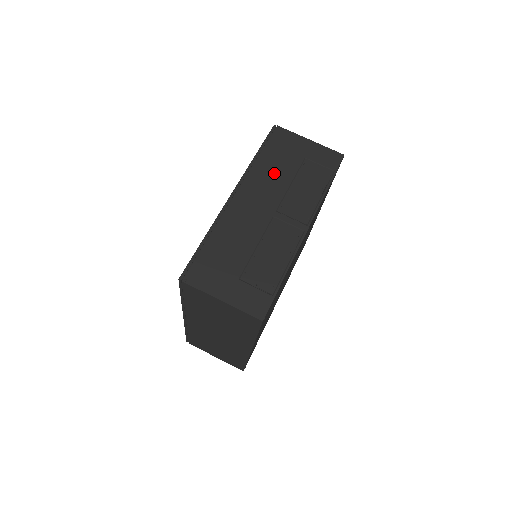
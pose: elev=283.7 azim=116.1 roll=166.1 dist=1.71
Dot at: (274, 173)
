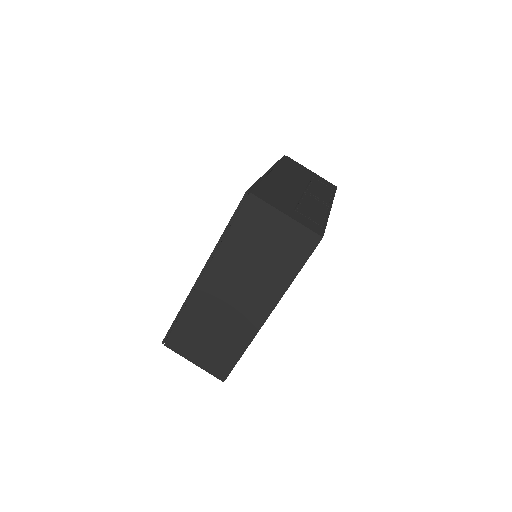
Dot at: (295, 174)
